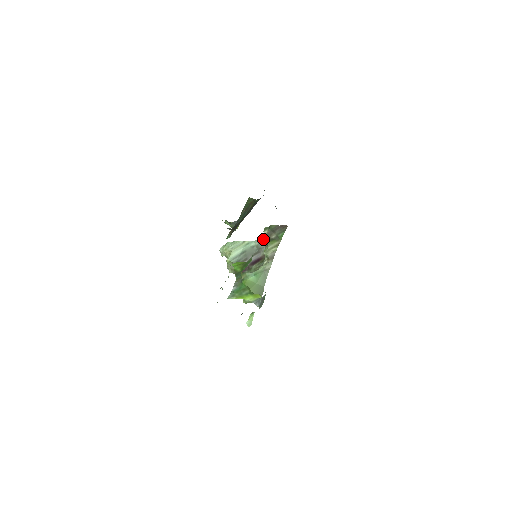
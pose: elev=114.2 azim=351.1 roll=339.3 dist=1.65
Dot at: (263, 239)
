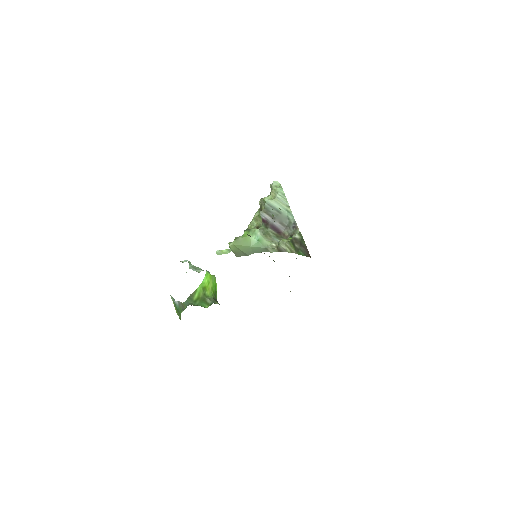
Dot at: occluded
